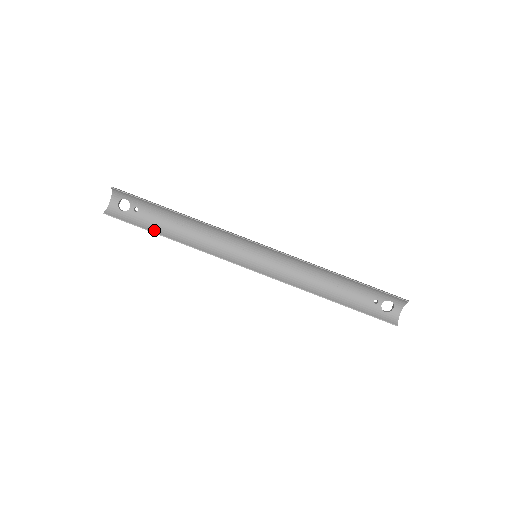
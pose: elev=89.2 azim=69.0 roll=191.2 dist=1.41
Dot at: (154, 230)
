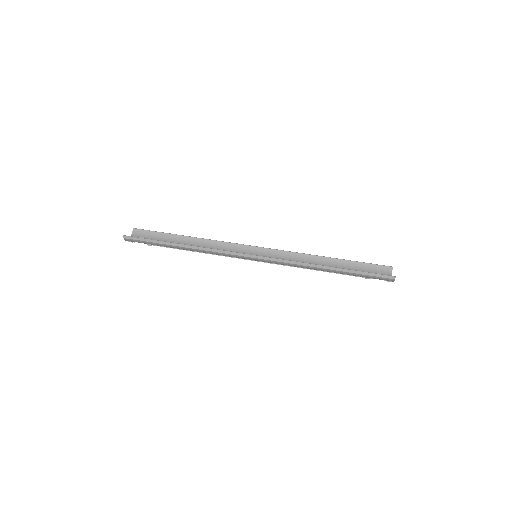
Dot at: (167, 243)
